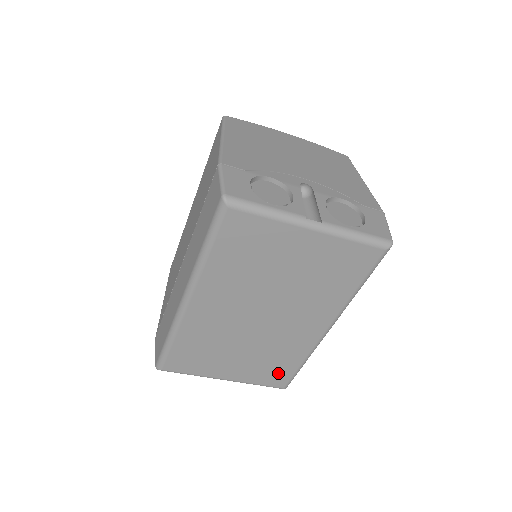
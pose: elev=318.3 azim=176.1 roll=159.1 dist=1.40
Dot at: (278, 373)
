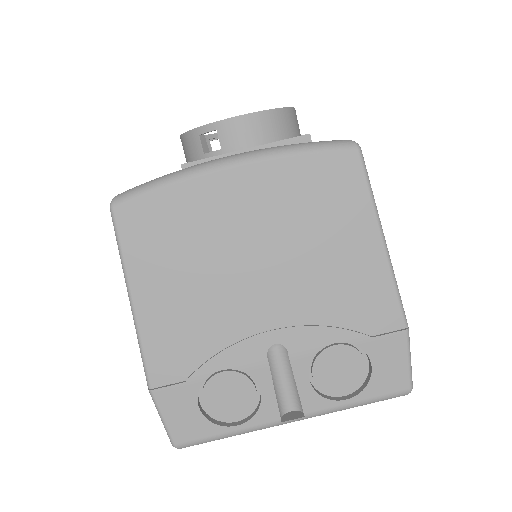
Dot at: occluded
